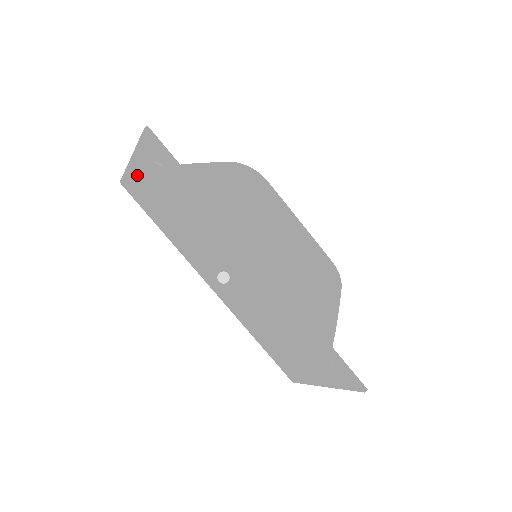
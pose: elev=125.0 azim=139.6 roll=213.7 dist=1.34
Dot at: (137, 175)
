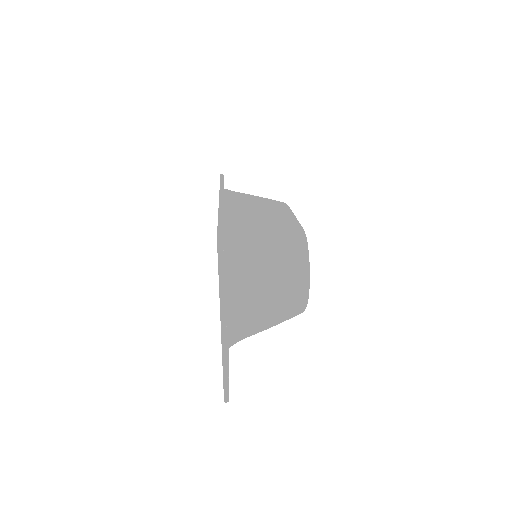
Dot at: occluded
